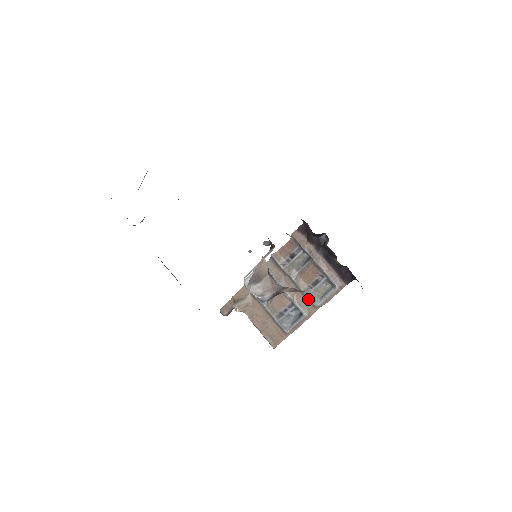
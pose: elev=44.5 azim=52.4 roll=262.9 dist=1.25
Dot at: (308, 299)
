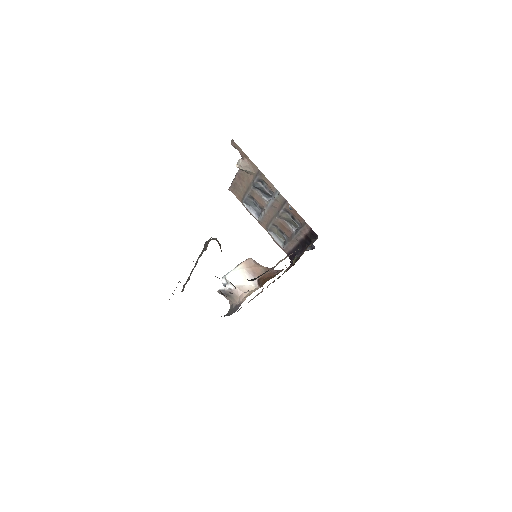
Dot at: (269, 225)
